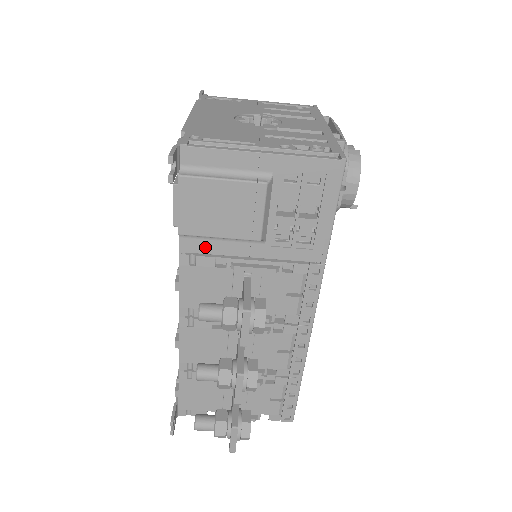
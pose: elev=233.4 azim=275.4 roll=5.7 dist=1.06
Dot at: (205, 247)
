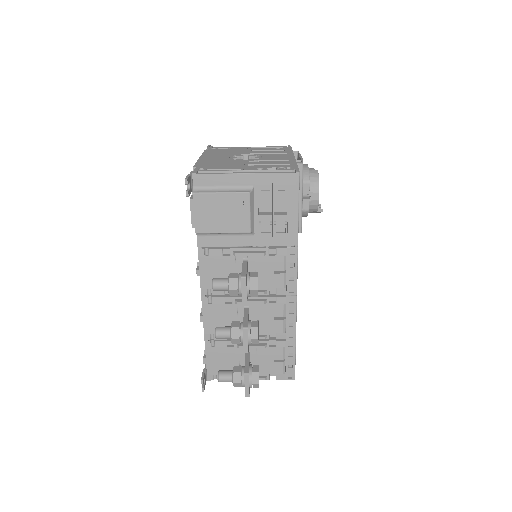
Dot at: (214, 242)
